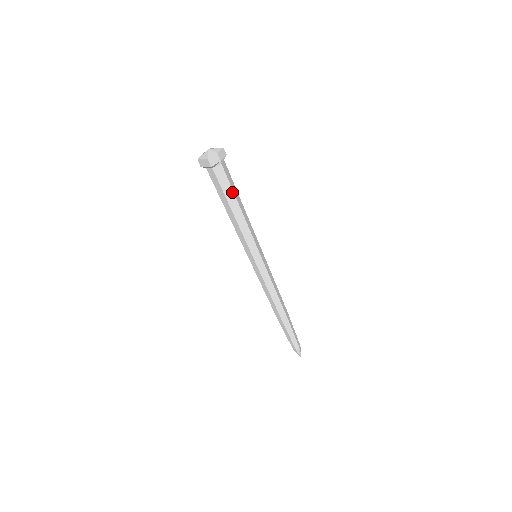
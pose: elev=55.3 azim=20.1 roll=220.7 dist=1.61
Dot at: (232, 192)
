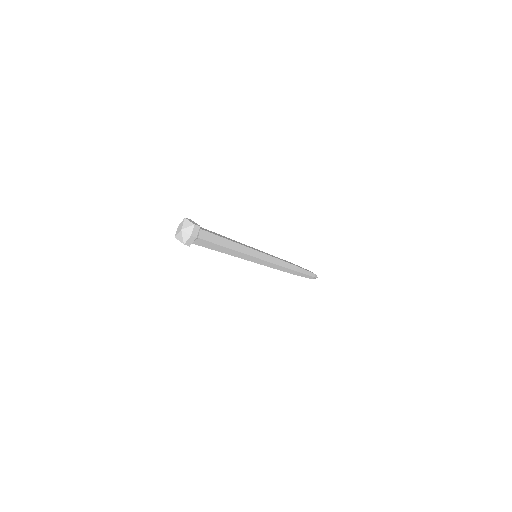
Dot at: (216, 245)
